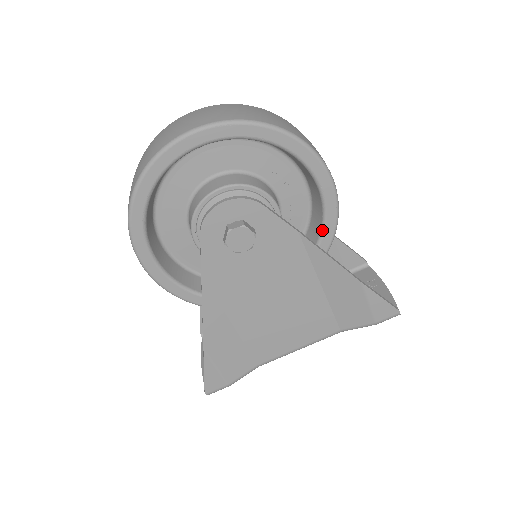
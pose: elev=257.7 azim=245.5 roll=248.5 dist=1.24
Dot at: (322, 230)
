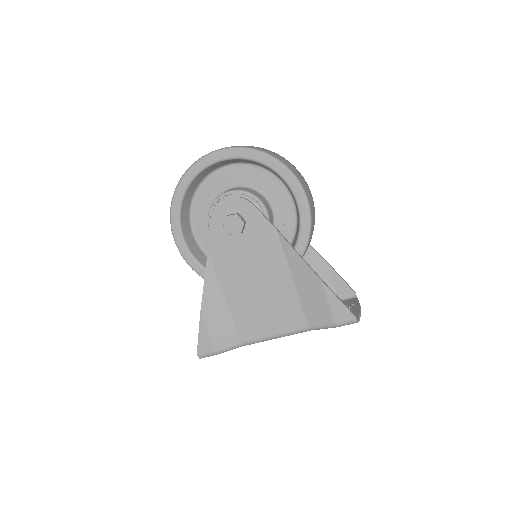
Dot at: (298, 236)
